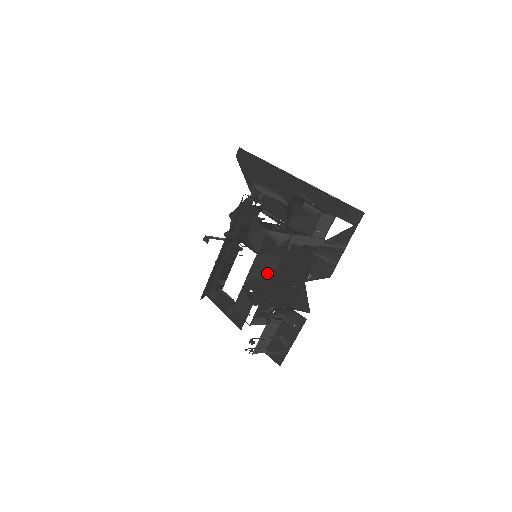
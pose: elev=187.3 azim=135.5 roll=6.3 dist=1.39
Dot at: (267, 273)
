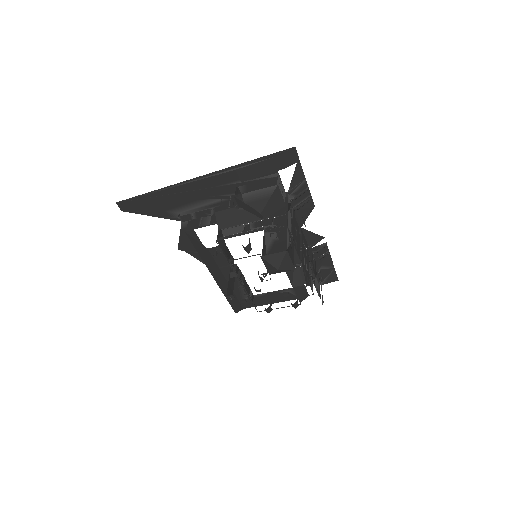
Dot at: (295, 262)
